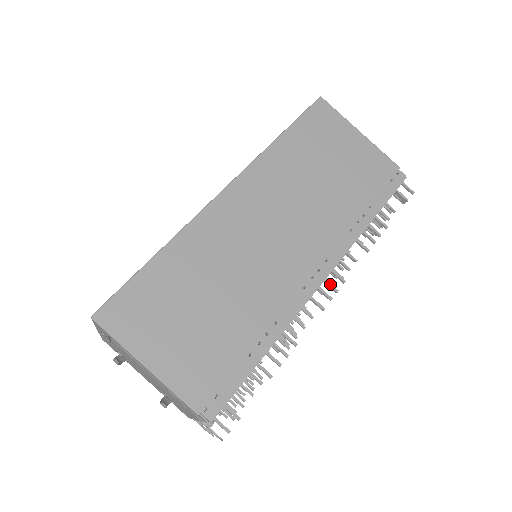
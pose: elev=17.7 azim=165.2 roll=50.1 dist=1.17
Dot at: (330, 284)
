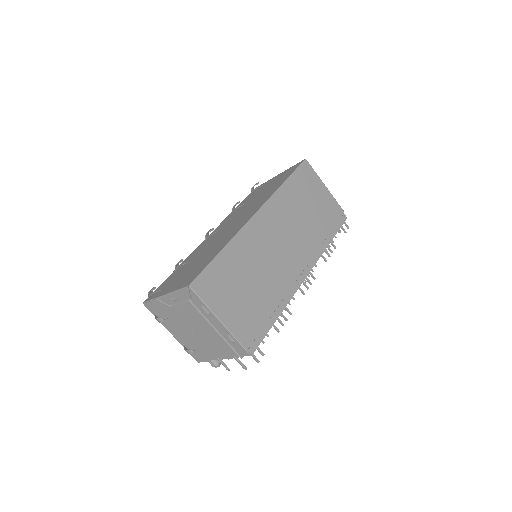
Dot at: (308, 279)
